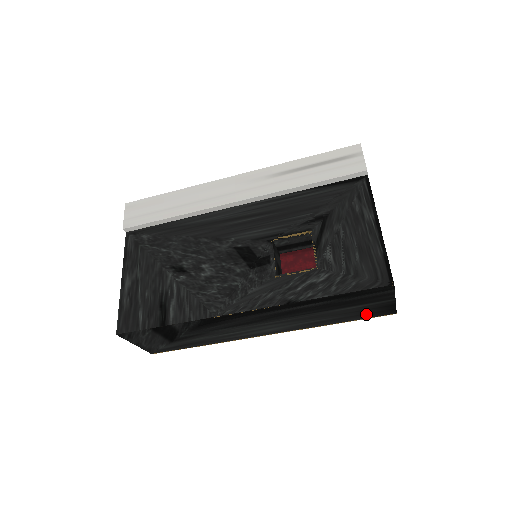
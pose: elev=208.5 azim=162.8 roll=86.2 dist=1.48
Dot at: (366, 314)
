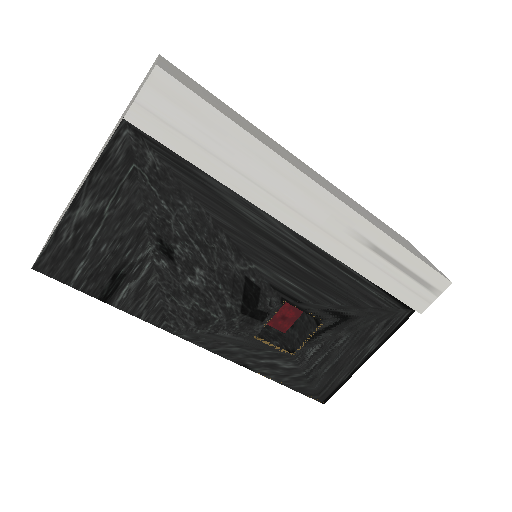
Dot at: occluded
